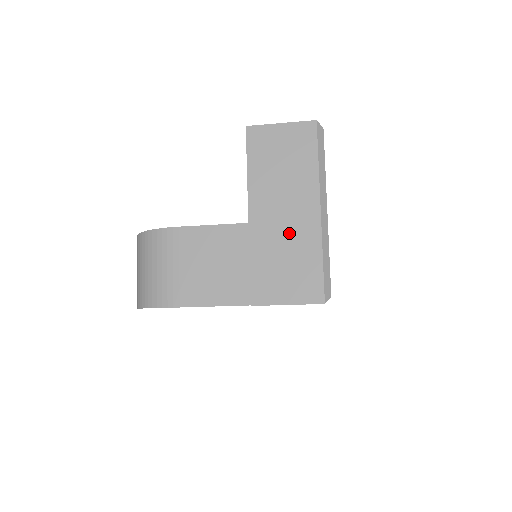
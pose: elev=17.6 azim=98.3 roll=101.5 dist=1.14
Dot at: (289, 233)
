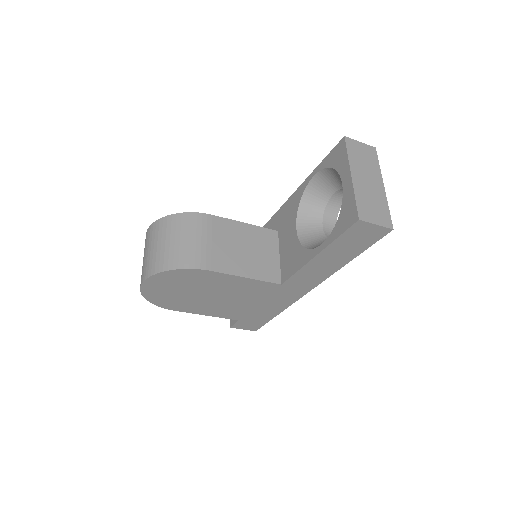
Dot at: (372, 191)
